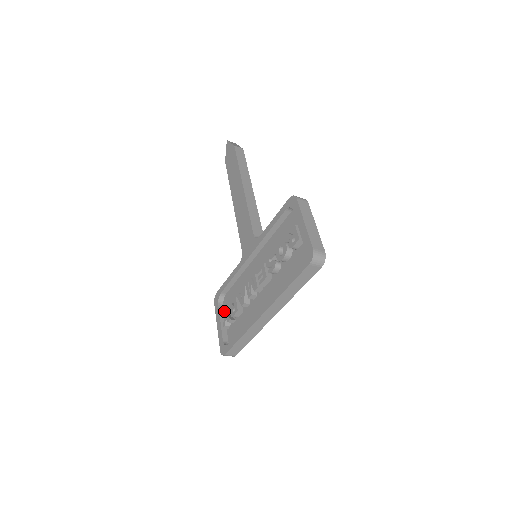
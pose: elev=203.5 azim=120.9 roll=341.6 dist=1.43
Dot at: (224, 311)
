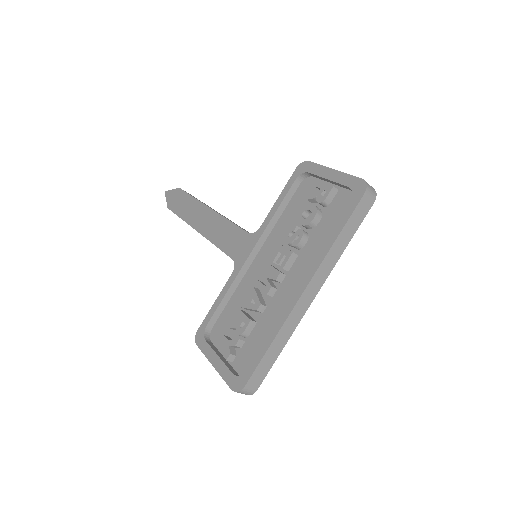
Dot at: (222, 339)
